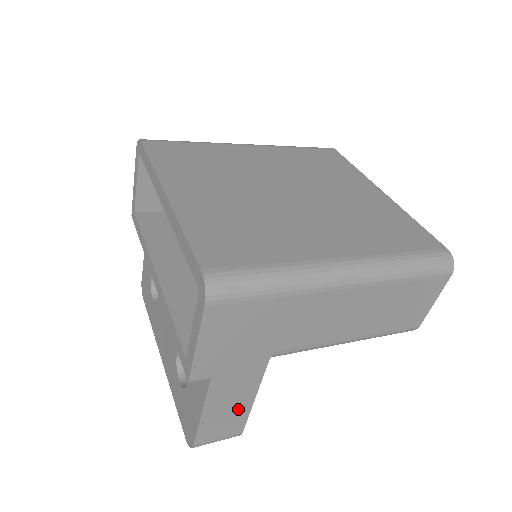
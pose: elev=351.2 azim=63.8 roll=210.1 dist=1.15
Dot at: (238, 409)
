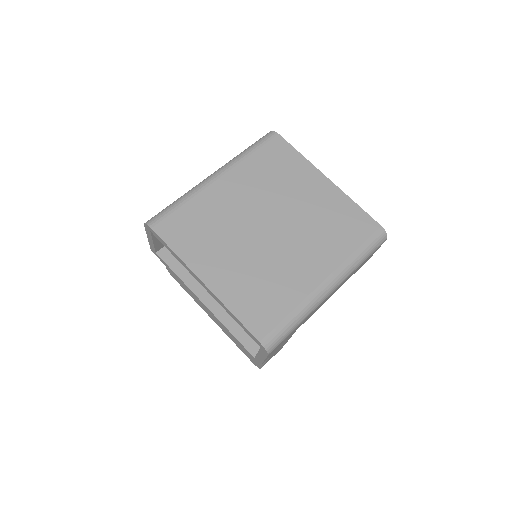
Dot at: occluded
